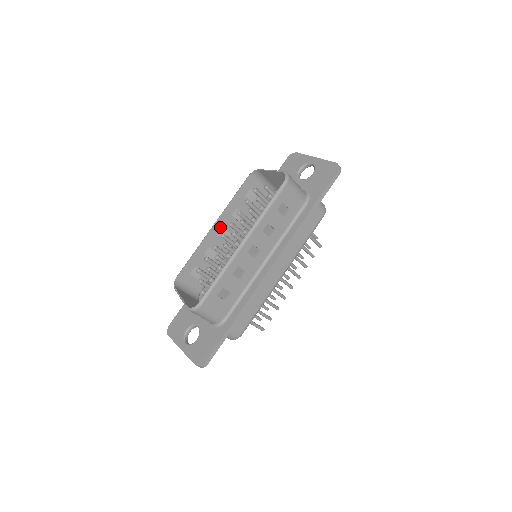
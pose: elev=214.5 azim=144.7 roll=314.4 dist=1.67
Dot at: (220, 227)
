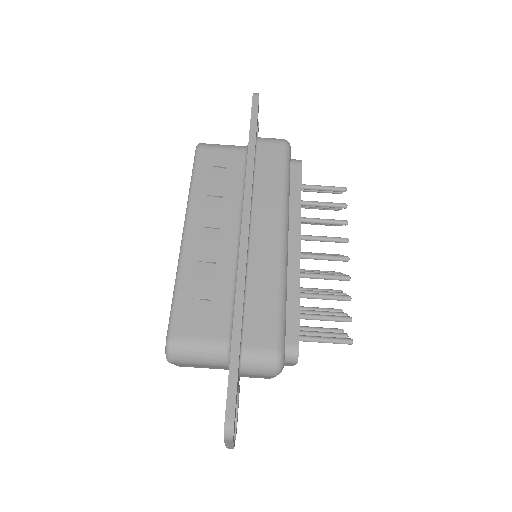
Dot at: occluded
